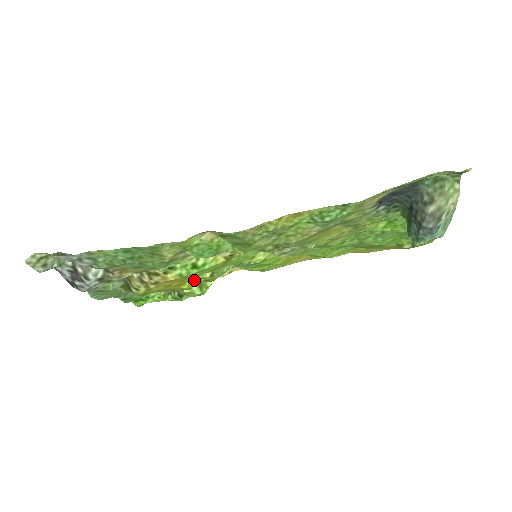
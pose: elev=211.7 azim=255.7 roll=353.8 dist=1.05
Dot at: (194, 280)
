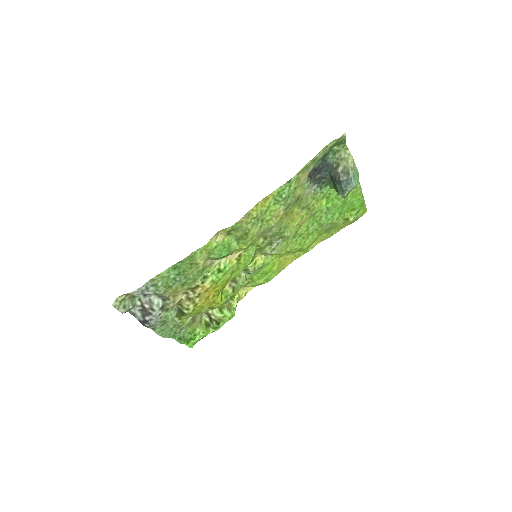
Dot at: (223, 297)
